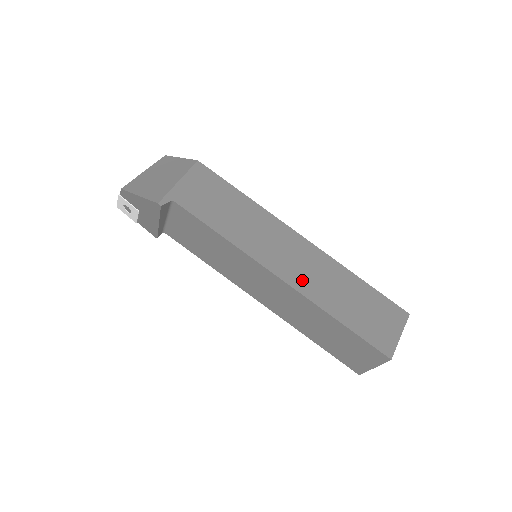
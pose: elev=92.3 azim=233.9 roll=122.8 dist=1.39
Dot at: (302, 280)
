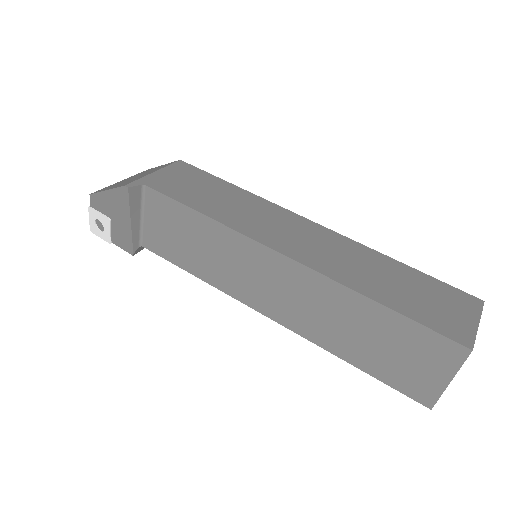
Dot at: (316, 258)
